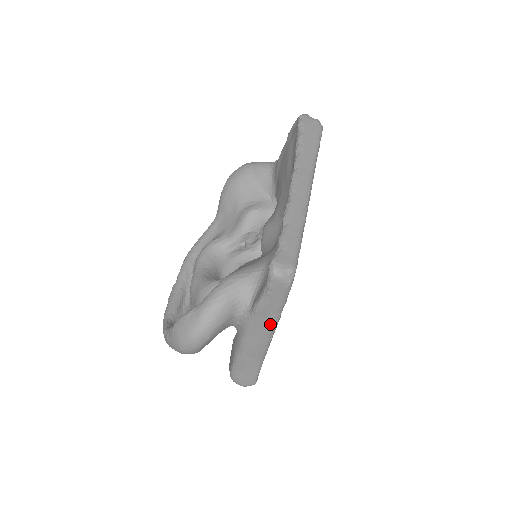
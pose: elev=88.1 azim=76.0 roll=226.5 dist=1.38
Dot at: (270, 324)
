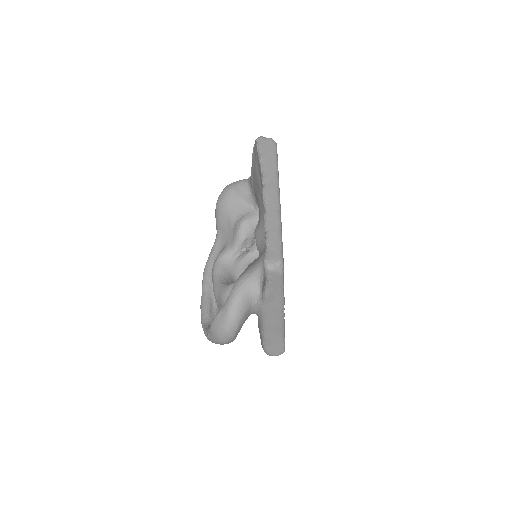
Dot at: (279, 304)
